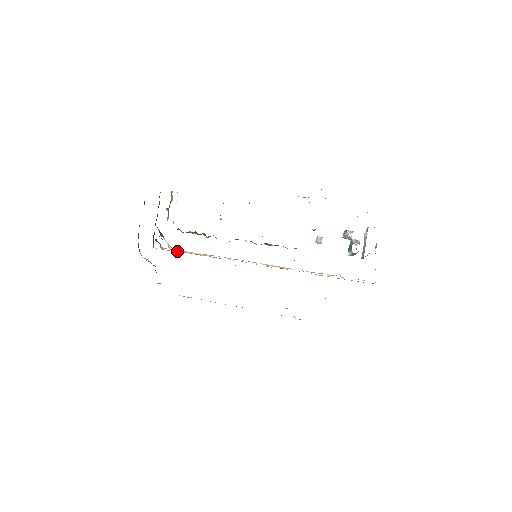
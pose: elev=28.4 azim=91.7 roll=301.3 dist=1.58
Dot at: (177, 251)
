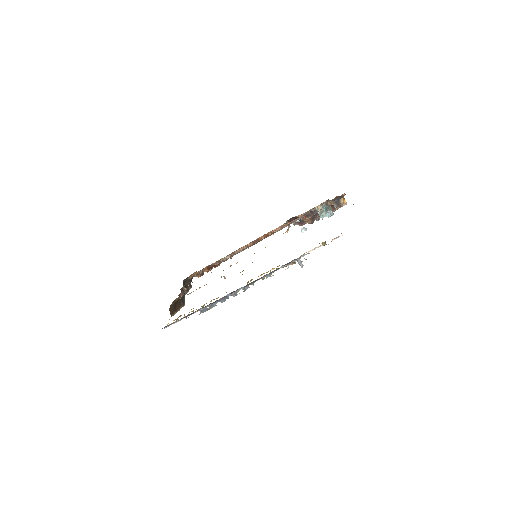
Dot at: occluded
